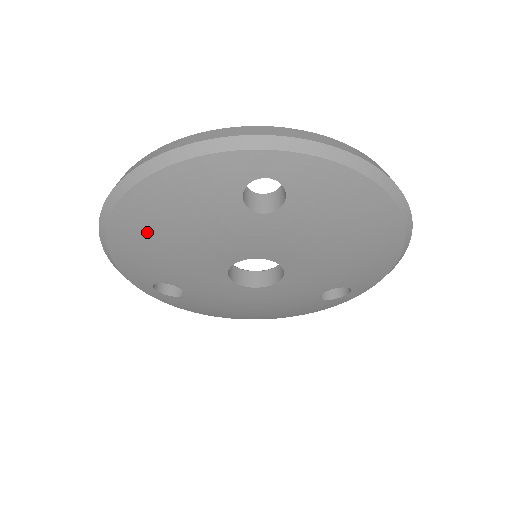
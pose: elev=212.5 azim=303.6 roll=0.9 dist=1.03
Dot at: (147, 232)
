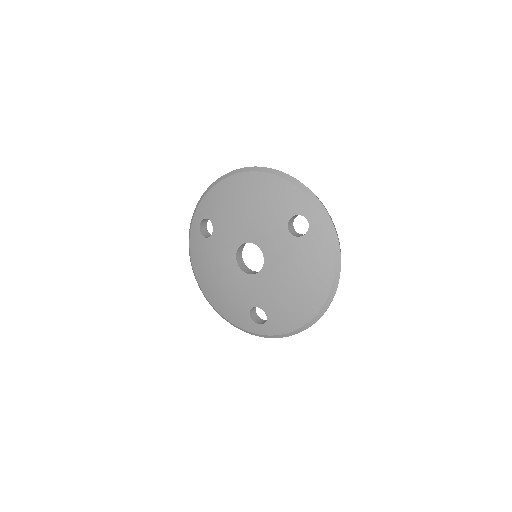
Dot at: (243, 192)
